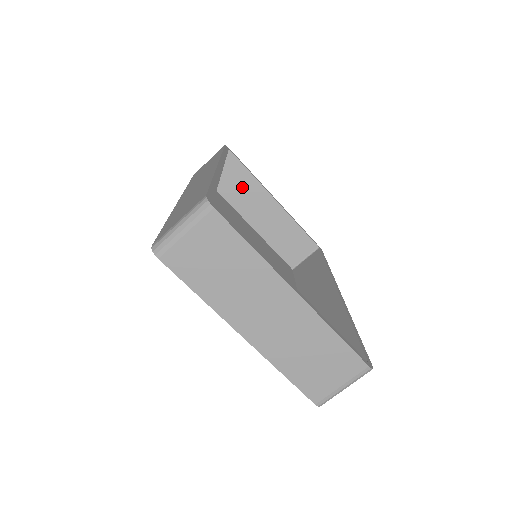
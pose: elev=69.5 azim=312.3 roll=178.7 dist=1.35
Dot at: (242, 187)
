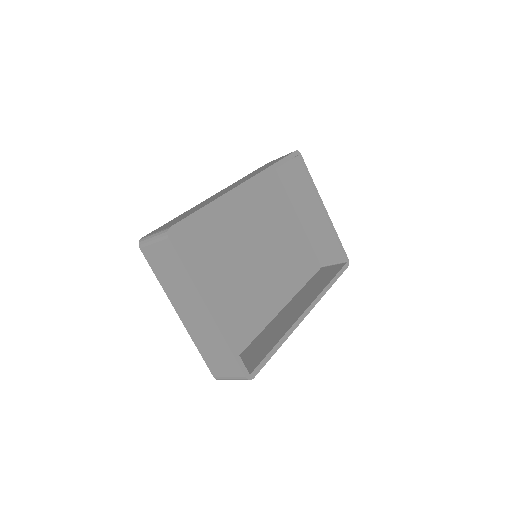
Dot at: (301, 188)
